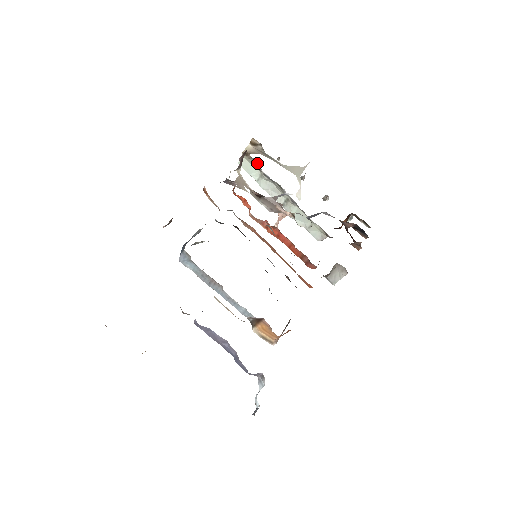
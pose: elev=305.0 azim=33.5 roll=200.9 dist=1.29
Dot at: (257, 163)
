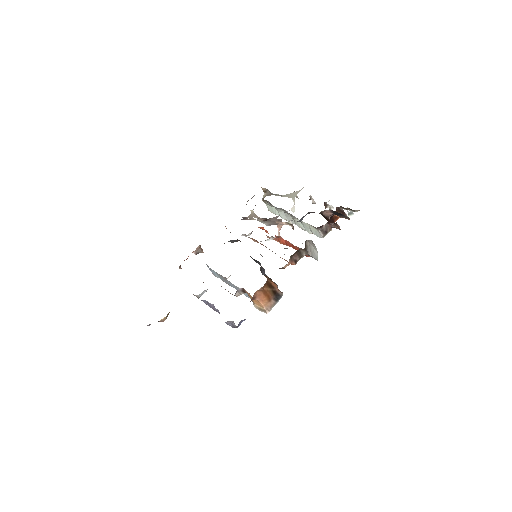
Dot at: (269, 202)
